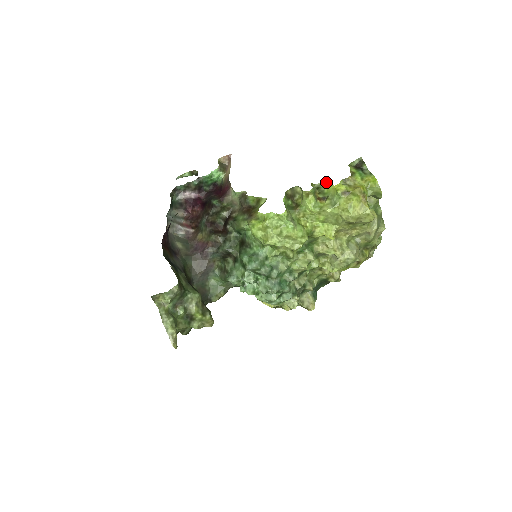
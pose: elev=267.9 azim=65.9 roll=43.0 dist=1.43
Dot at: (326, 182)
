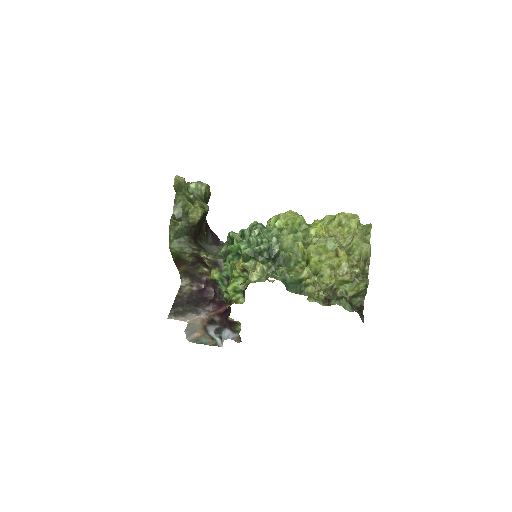
Dot at: occluded
